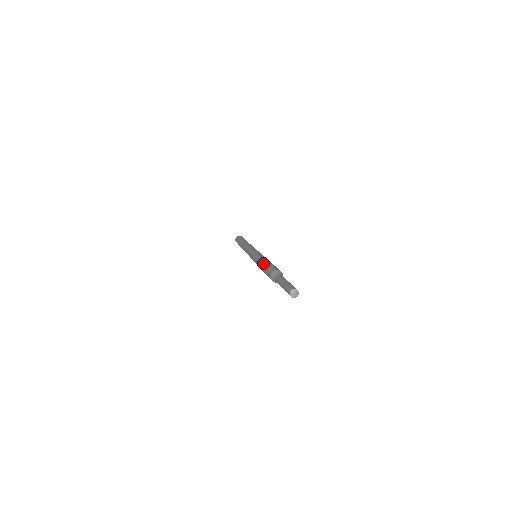
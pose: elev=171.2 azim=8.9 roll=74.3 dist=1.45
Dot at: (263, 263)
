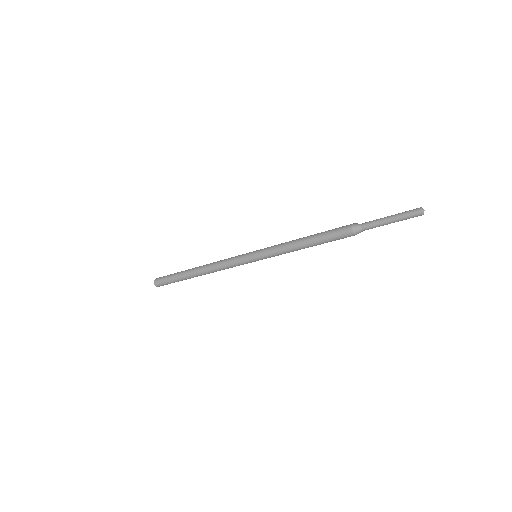
Dot at: occluded
